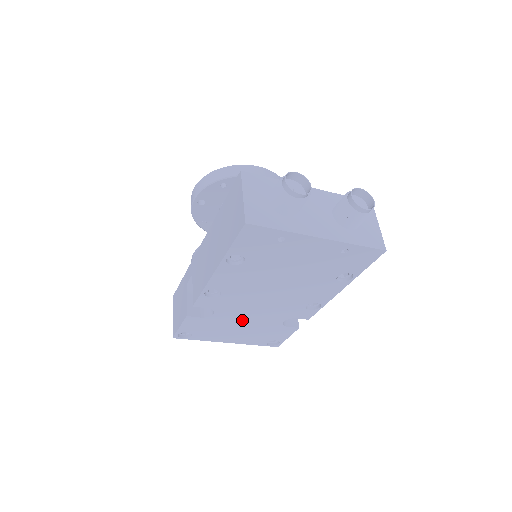
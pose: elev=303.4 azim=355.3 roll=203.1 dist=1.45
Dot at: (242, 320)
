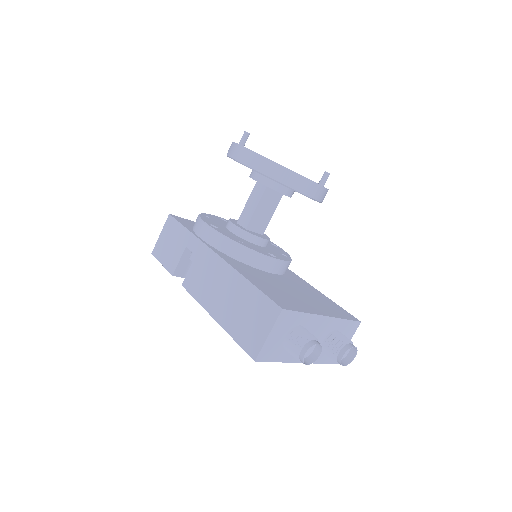
Dot at: occluded
